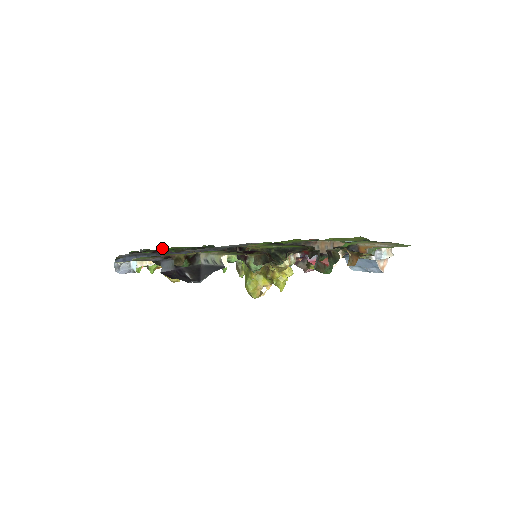
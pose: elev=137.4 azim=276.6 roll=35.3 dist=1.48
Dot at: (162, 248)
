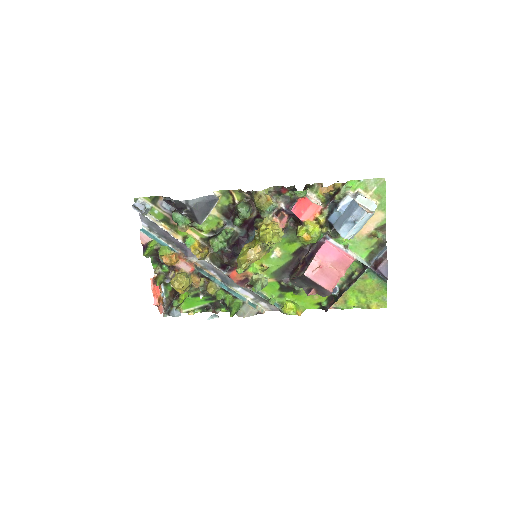
Dot at: (182, 304)
